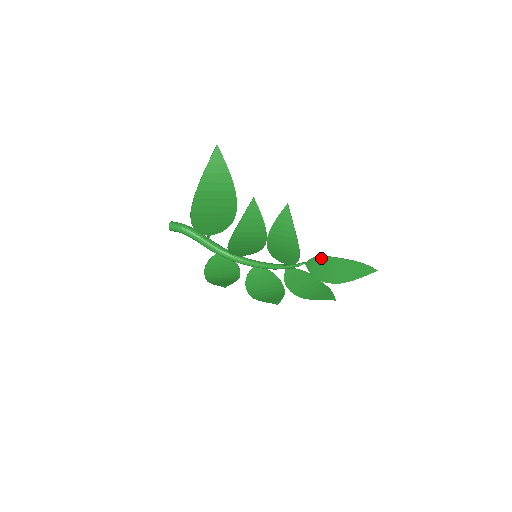
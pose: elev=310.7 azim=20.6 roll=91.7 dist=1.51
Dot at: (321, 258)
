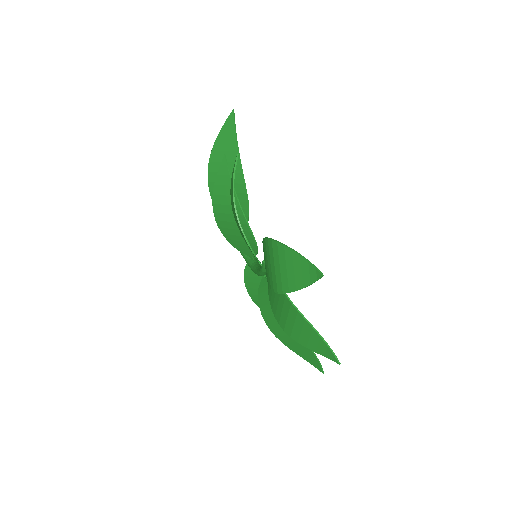
Dot at: (264, 242)
